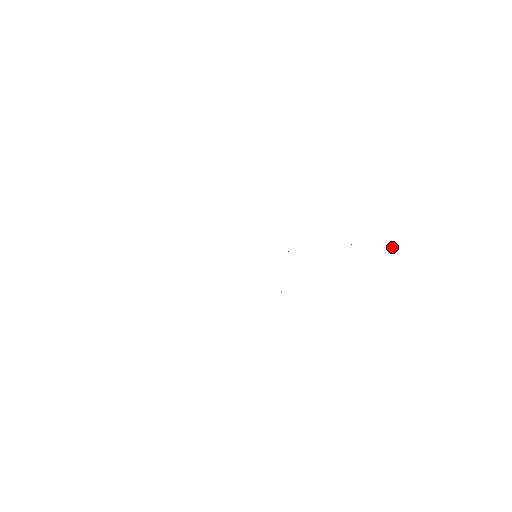
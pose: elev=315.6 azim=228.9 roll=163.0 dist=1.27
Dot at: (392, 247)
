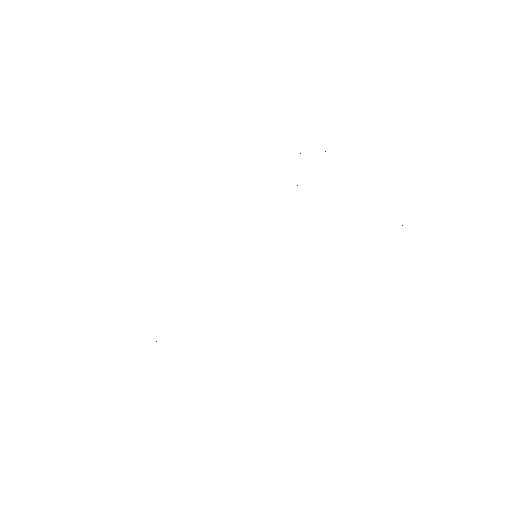
Dot at: occluded
